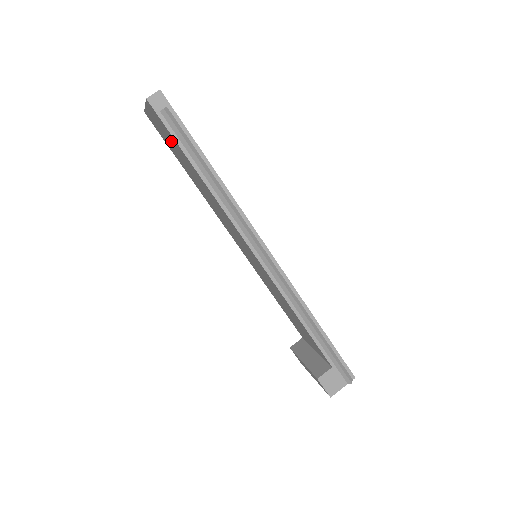
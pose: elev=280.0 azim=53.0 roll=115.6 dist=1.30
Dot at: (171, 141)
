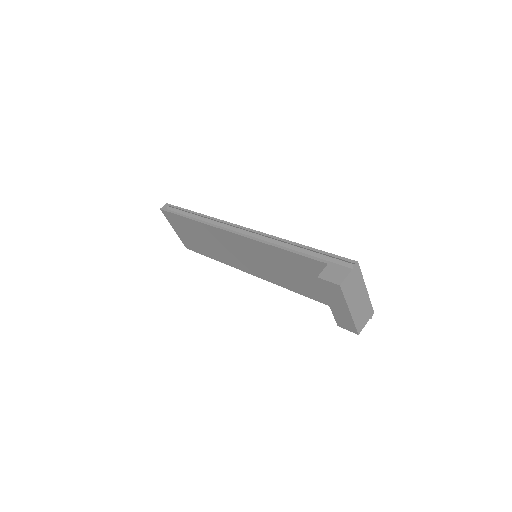
Dot at: (184, 229)
